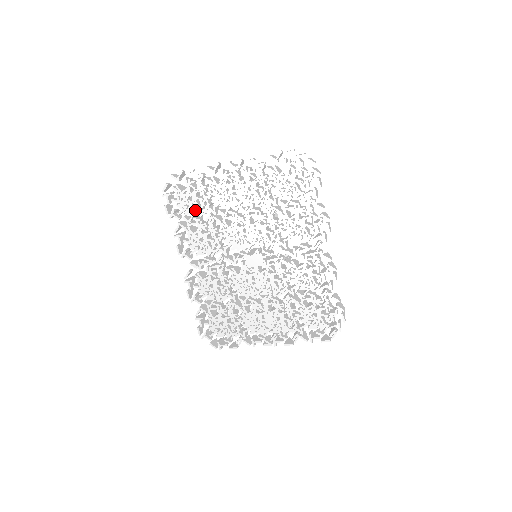
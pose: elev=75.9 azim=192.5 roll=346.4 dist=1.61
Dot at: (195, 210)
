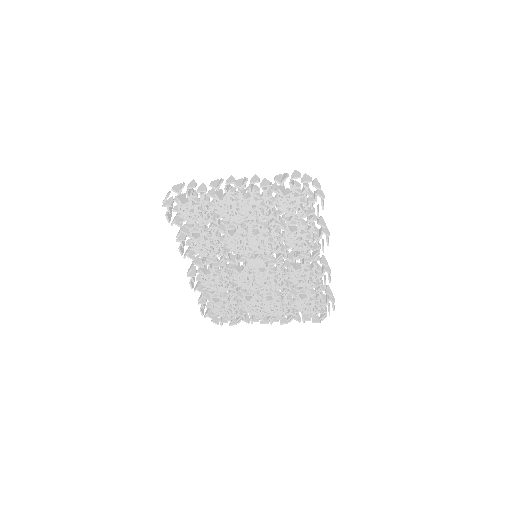
Dot at: (197, 221)
